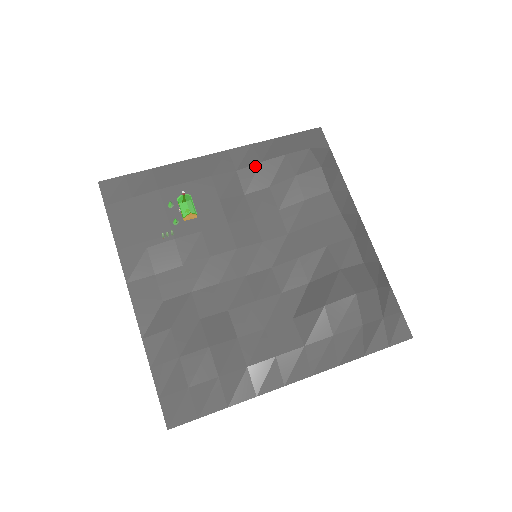
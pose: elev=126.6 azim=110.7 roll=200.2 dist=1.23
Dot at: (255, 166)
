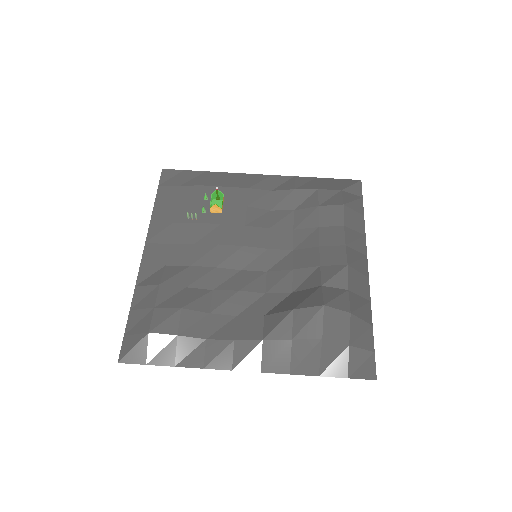
Dot at: (288, 191)
